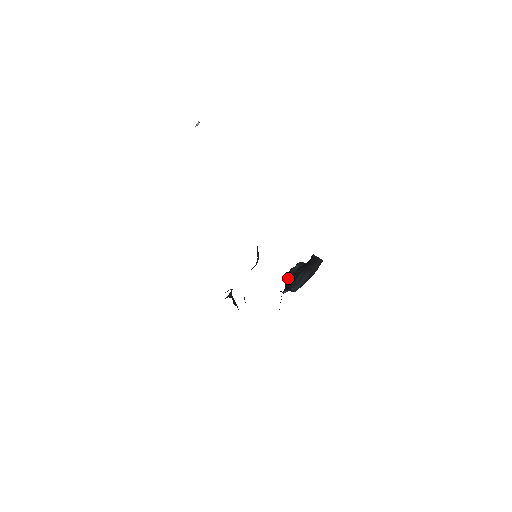
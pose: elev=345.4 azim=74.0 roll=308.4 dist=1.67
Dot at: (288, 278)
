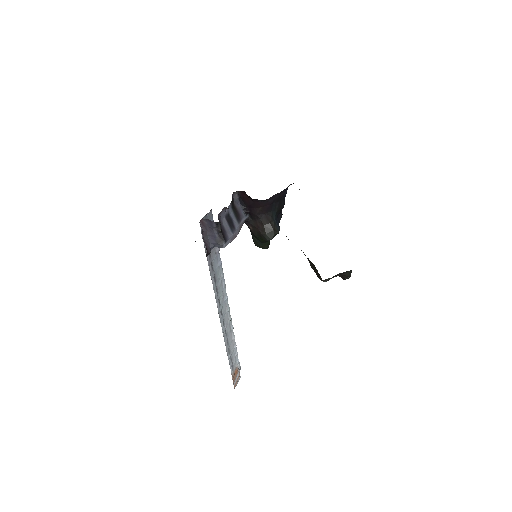
Dot at: occluded
